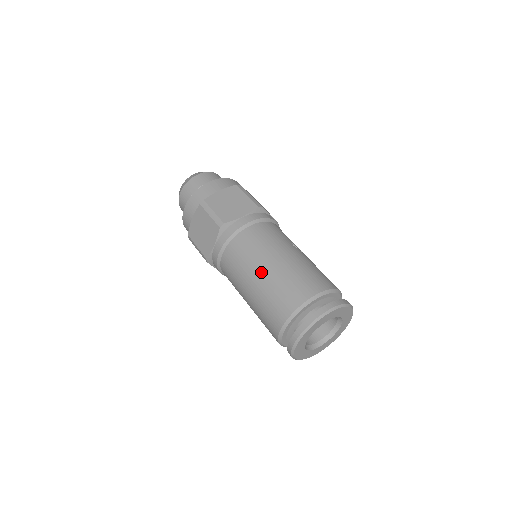
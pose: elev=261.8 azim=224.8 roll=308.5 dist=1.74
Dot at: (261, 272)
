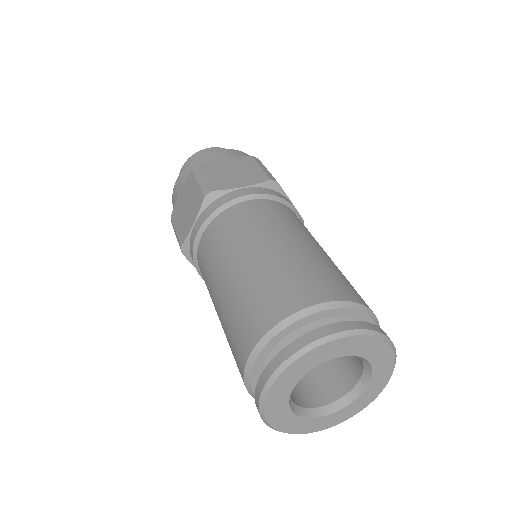
Dot at: (243, 259)
